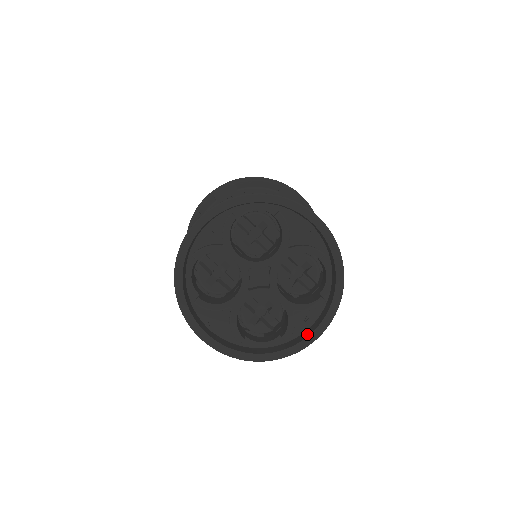
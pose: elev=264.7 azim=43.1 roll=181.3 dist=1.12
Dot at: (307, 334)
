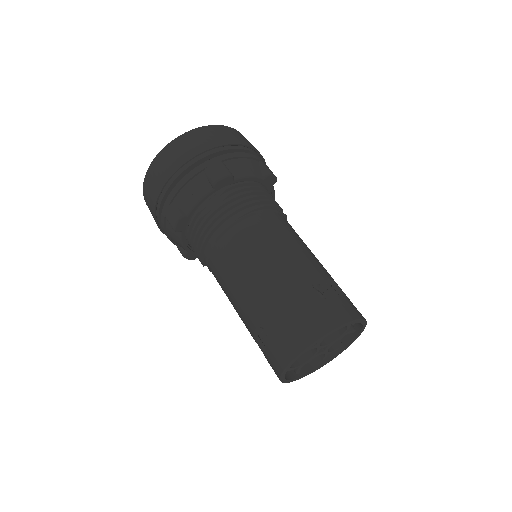
Dot at: (327, 359)
